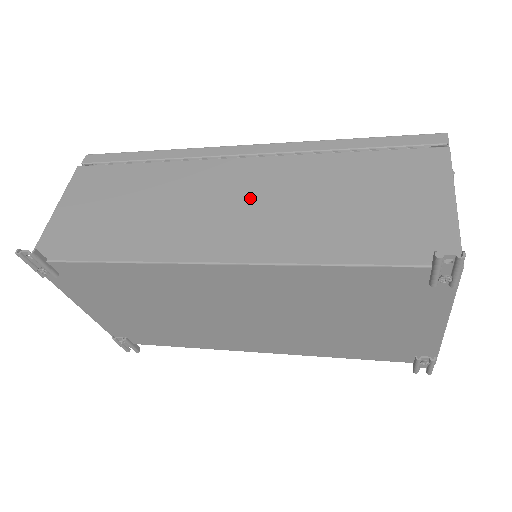
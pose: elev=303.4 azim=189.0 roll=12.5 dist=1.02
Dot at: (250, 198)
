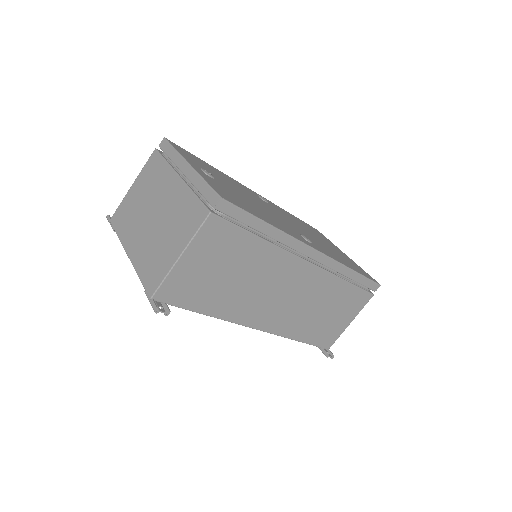
Dot at: (294, 295)
